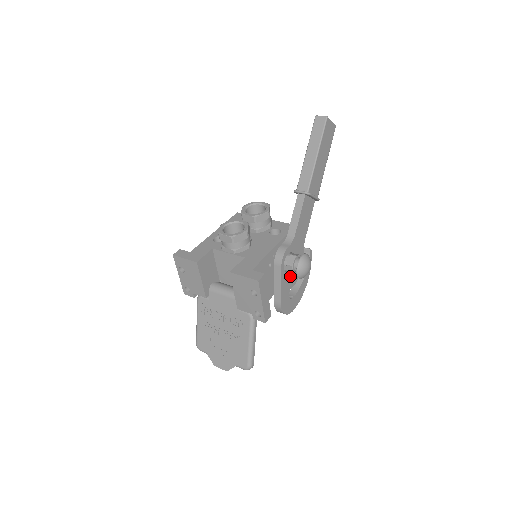
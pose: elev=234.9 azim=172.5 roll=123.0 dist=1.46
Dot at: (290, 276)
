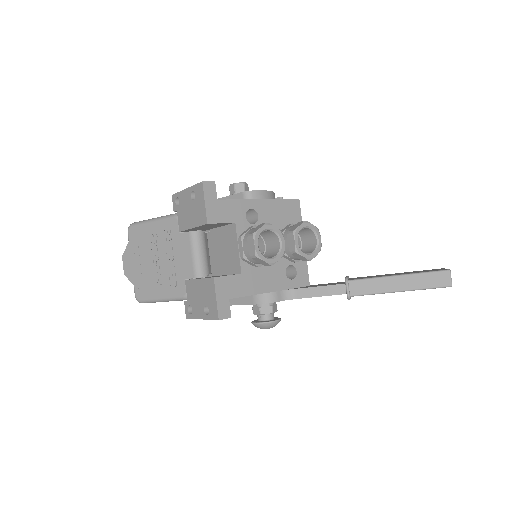
Dot at: occluded
